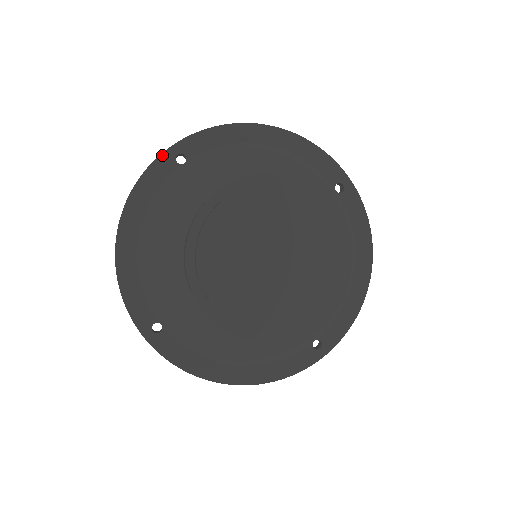
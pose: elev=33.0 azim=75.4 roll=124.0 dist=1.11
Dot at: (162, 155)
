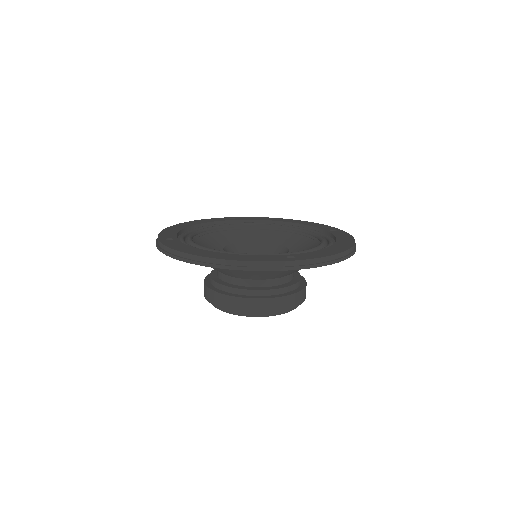
Dot at: occluded
